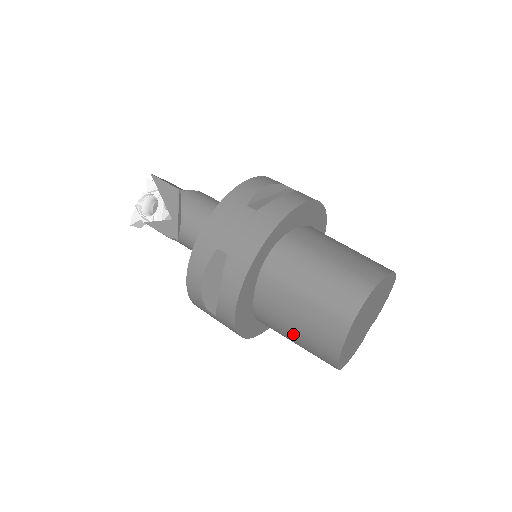
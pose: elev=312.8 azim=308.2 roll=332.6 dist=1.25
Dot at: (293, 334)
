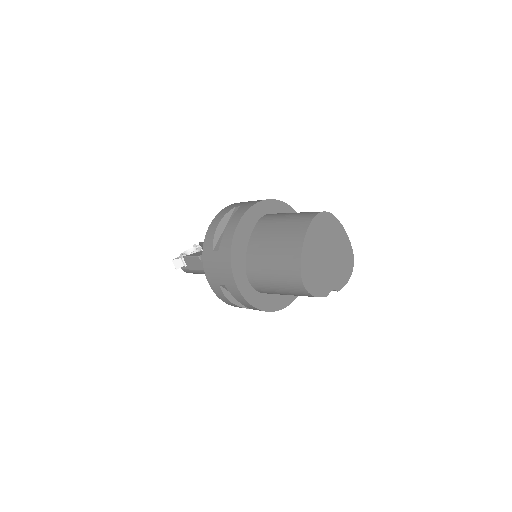
Dot at: (271, 254)
